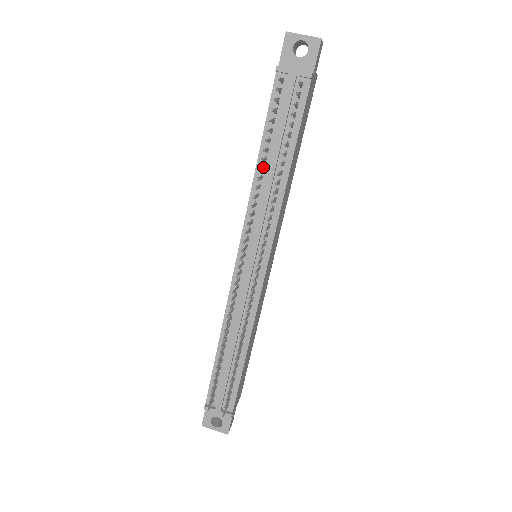
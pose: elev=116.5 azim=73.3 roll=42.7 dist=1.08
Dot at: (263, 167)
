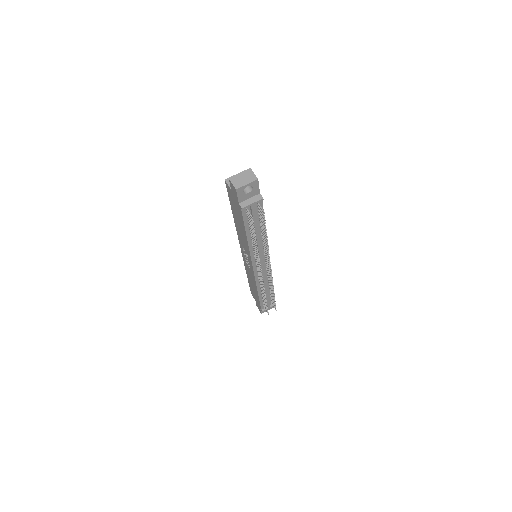
Dot at: (253, 241)
